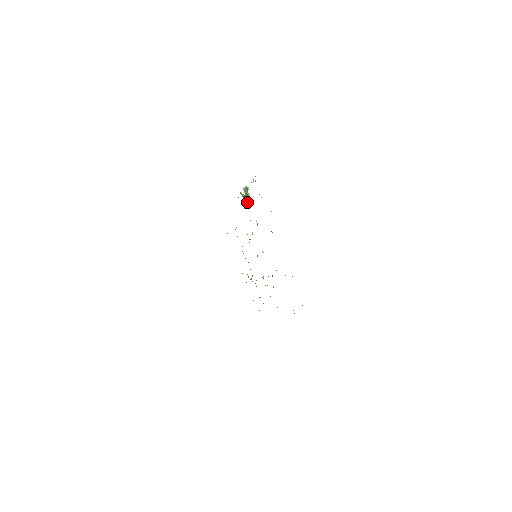
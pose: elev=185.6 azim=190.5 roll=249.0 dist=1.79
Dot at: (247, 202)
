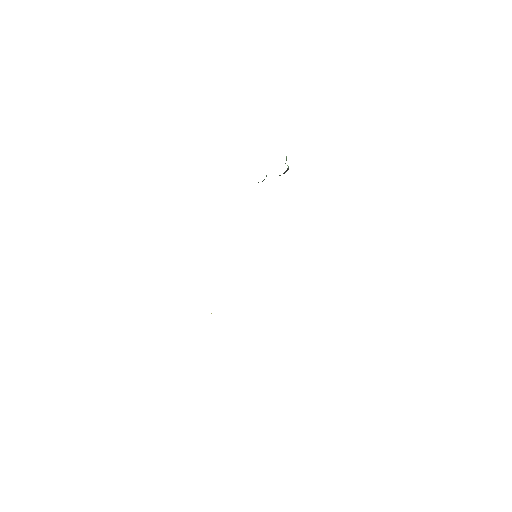
Dot at: occluded
